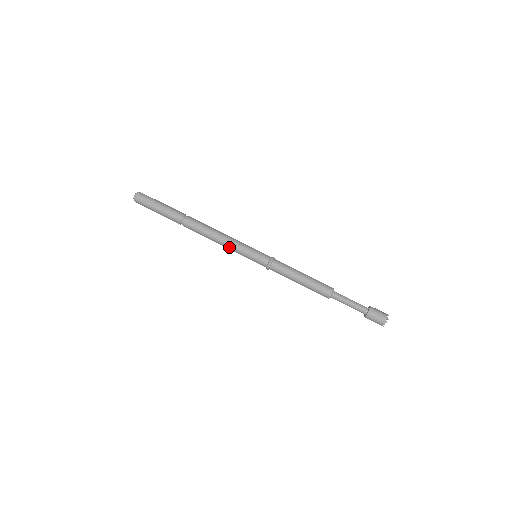
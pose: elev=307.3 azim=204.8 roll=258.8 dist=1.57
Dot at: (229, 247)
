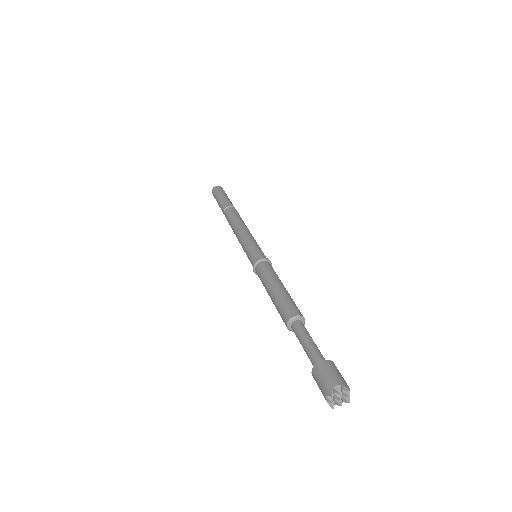
Dot at: (239, 240)
